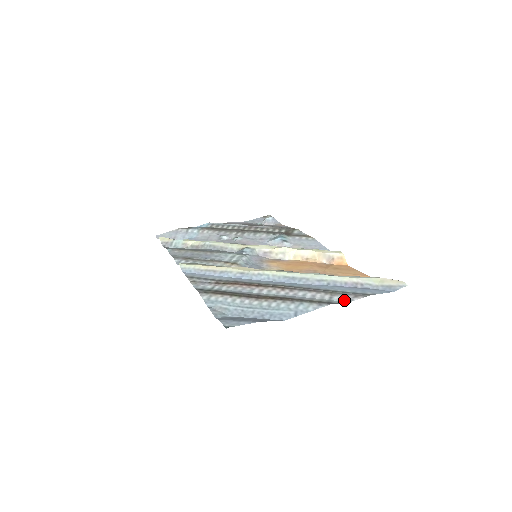
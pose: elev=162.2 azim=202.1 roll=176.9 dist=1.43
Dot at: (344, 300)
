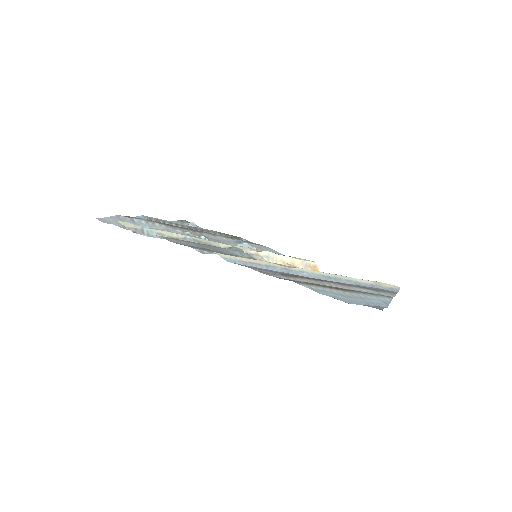
Dot at: (390, 295)
